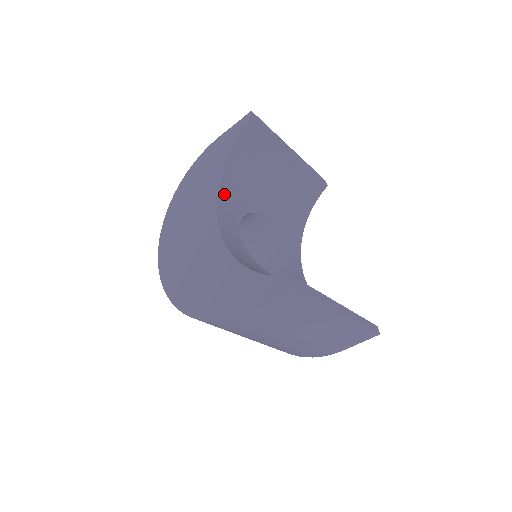
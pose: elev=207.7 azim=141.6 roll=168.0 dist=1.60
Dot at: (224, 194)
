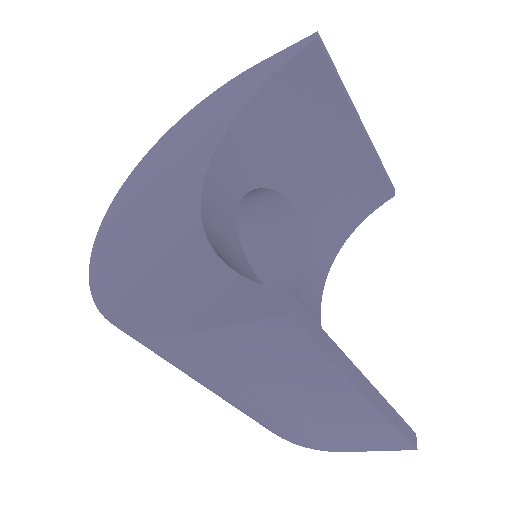
Dot at: (234, 141)
